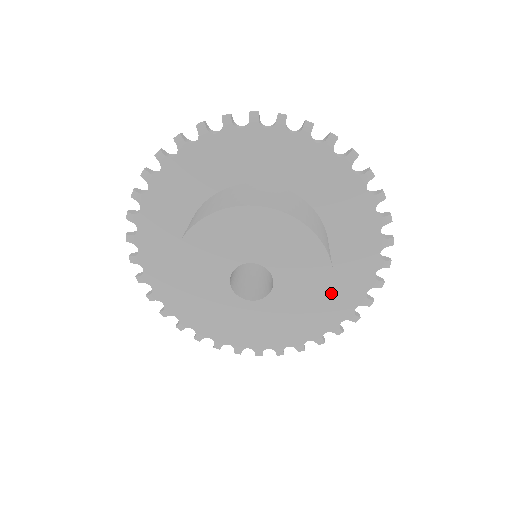
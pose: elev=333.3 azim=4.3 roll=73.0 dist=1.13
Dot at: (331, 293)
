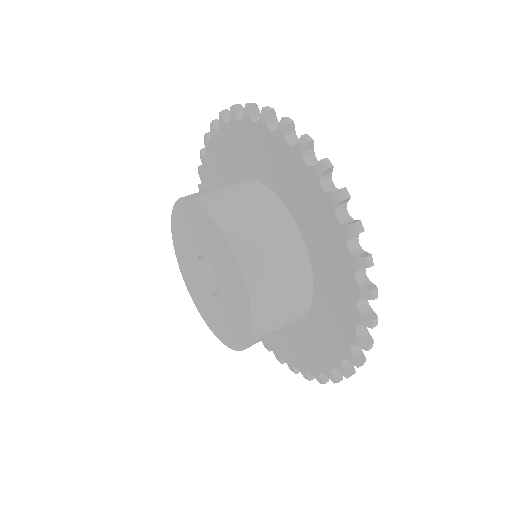
Dot at: (241, 273)
